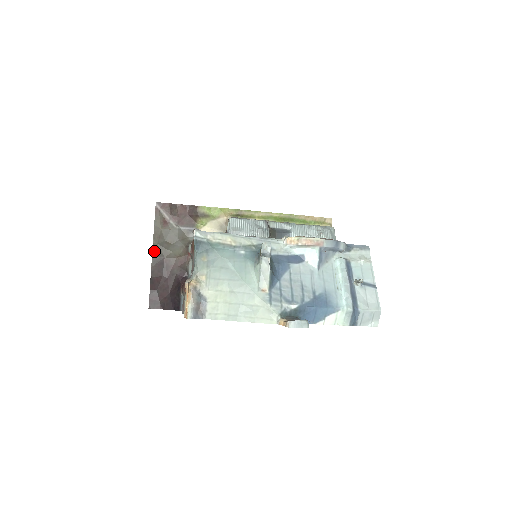
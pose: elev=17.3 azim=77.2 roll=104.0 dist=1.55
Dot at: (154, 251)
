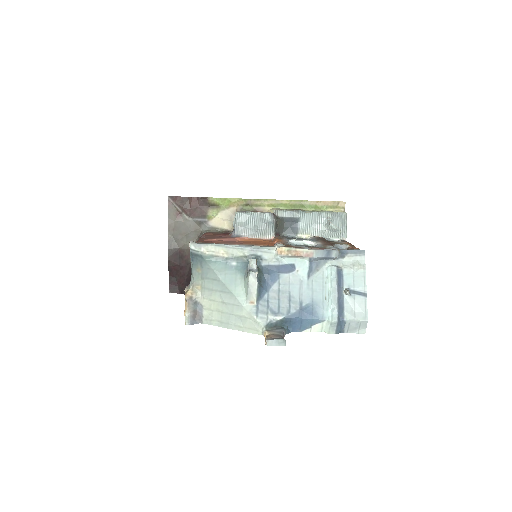
Dot at: (169, 243)
